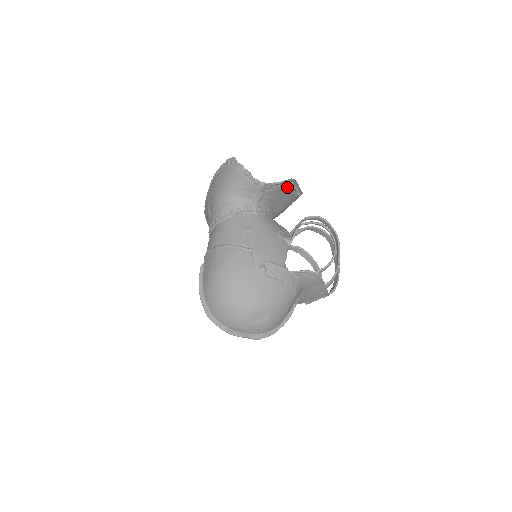
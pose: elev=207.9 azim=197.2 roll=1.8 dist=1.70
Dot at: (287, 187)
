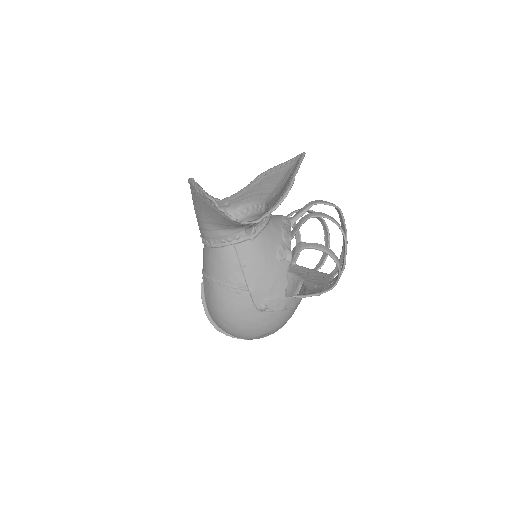
Dot at: occluded
